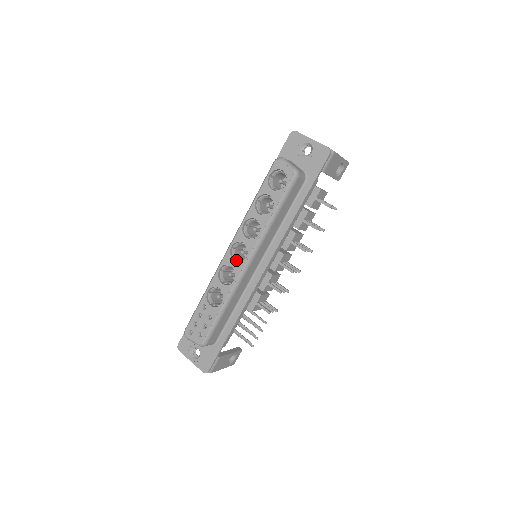
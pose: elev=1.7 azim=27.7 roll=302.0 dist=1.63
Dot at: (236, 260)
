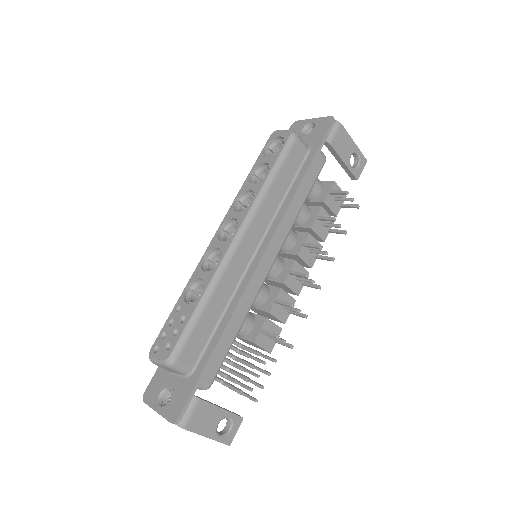
Dot at: (224, 241)
